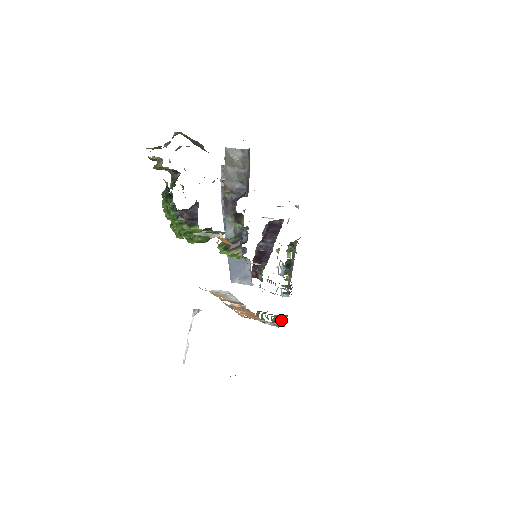
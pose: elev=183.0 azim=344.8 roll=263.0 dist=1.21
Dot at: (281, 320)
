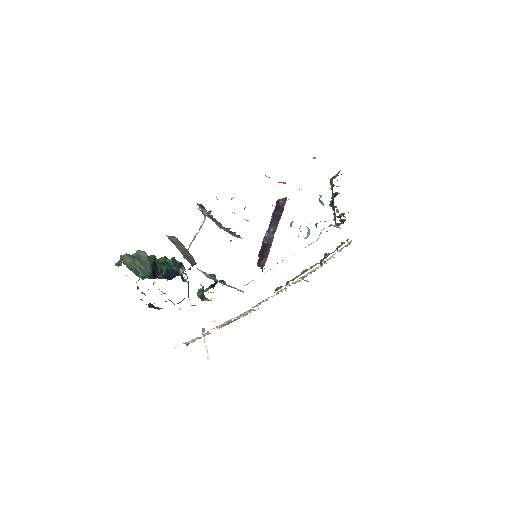
Dot at: (337, 250)
